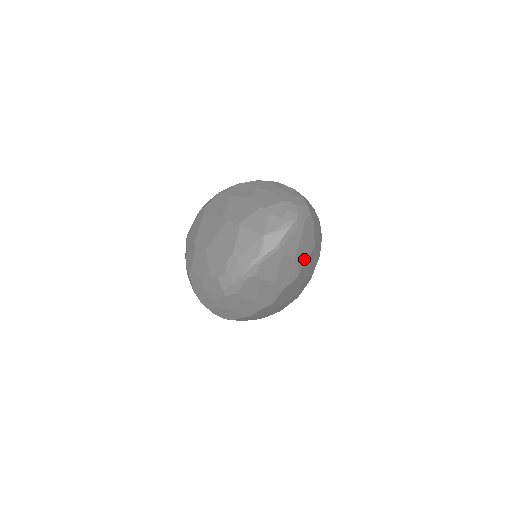
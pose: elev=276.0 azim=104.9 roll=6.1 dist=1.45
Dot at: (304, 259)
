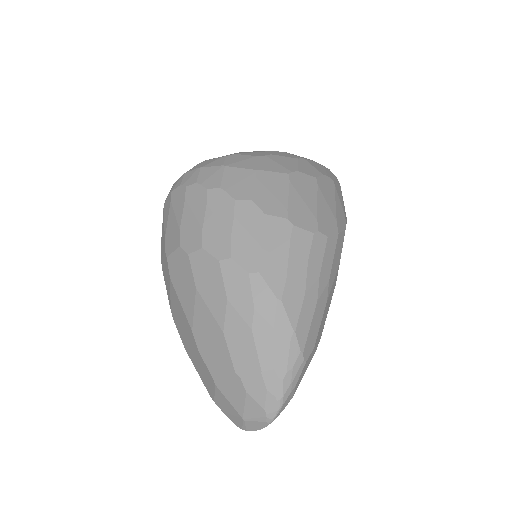
Dot at: occluded
